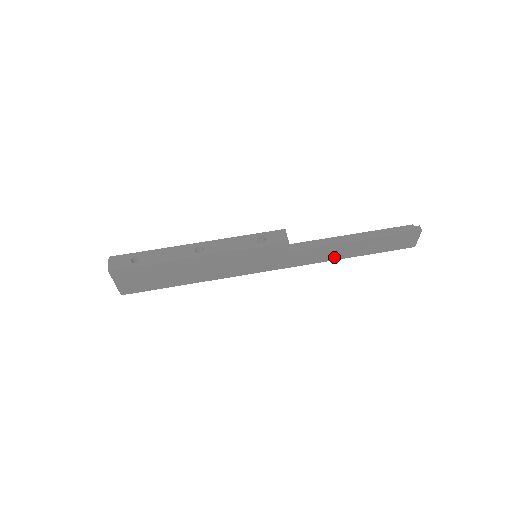
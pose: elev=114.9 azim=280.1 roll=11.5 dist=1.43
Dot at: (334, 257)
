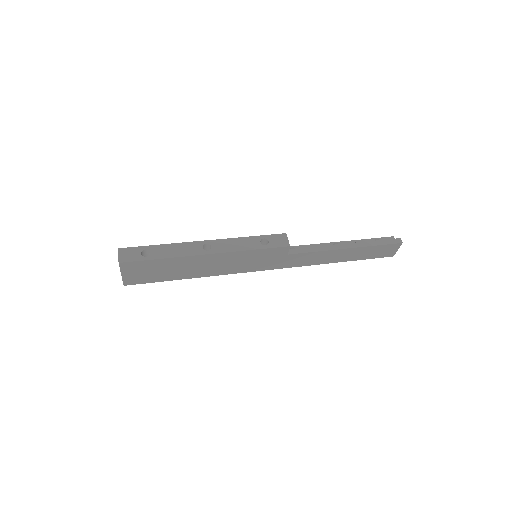
Dot at: (325, 261)
